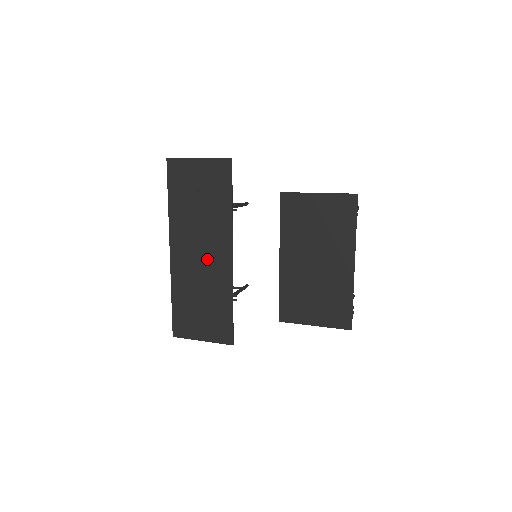
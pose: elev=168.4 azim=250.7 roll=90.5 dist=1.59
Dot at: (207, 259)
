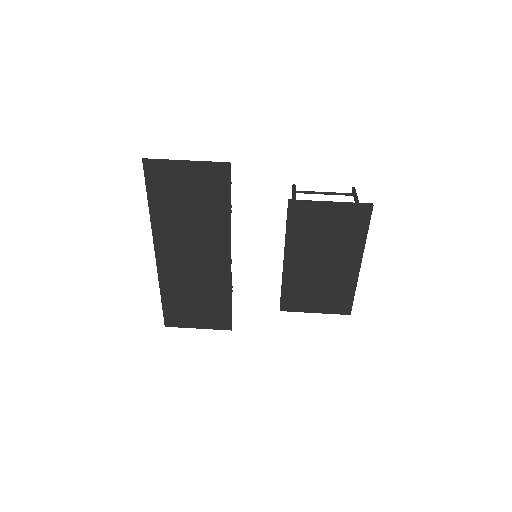
Dot at: (201, 261)
